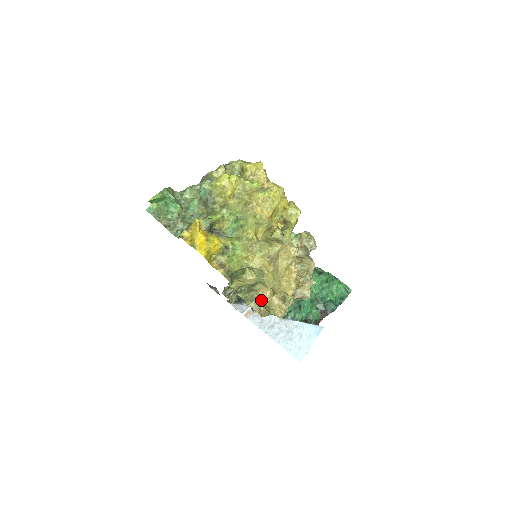
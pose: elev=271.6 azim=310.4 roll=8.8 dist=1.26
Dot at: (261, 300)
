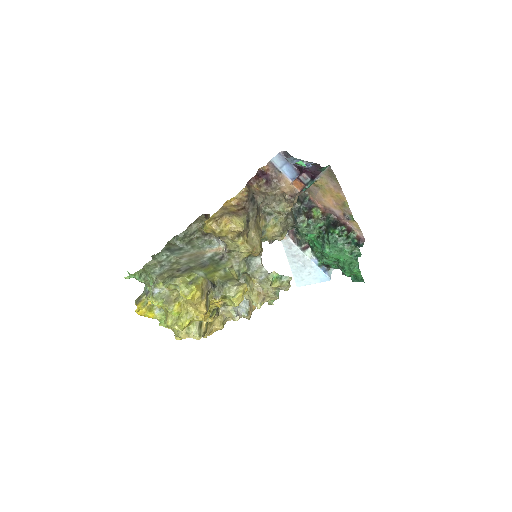
Dot at: occluded
